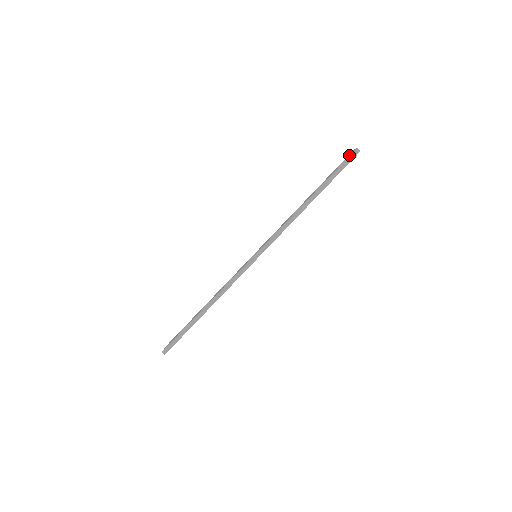
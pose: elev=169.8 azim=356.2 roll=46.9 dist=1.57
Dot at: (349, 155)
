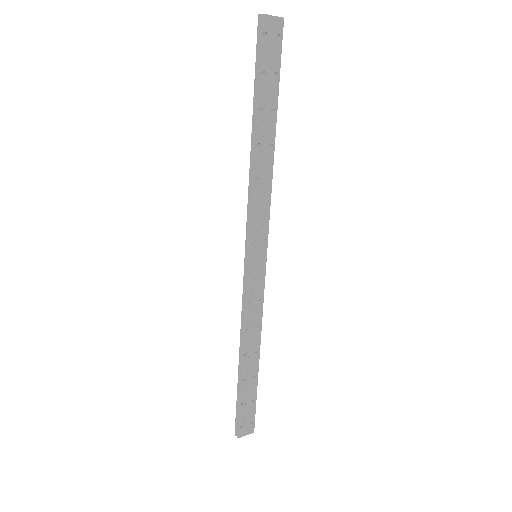
Dot at: (264, 34)
